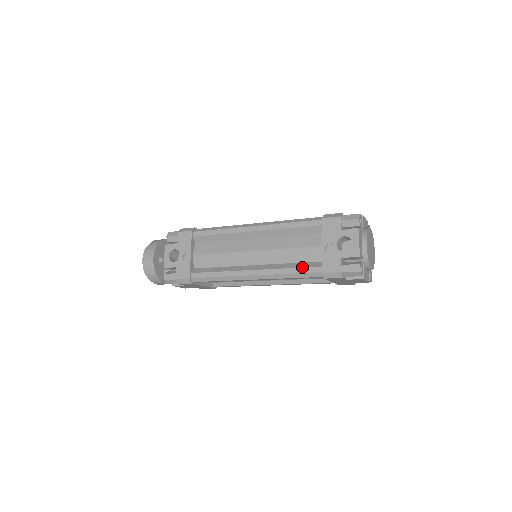
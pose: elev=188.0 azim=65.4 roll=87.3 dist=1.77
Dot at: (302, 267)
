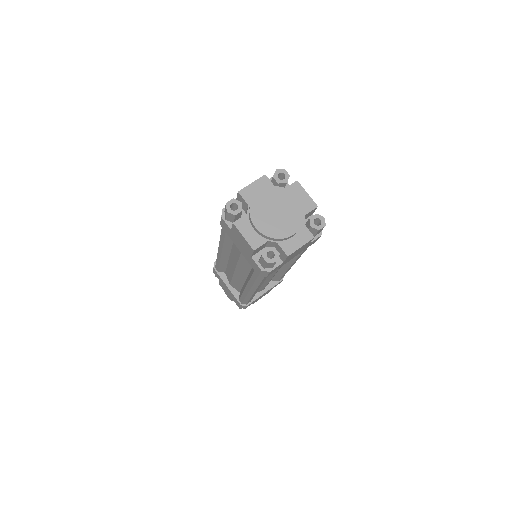
Dot at: occluded
